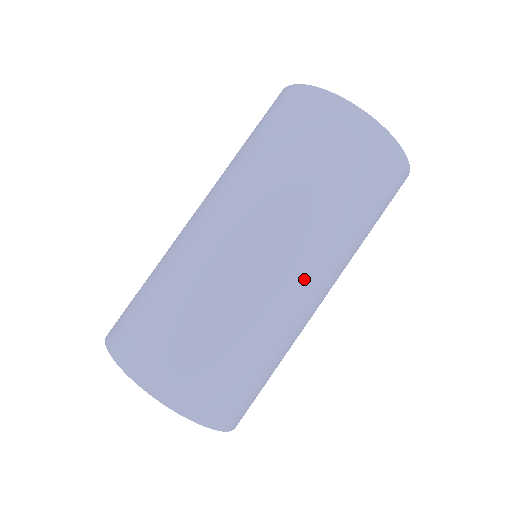
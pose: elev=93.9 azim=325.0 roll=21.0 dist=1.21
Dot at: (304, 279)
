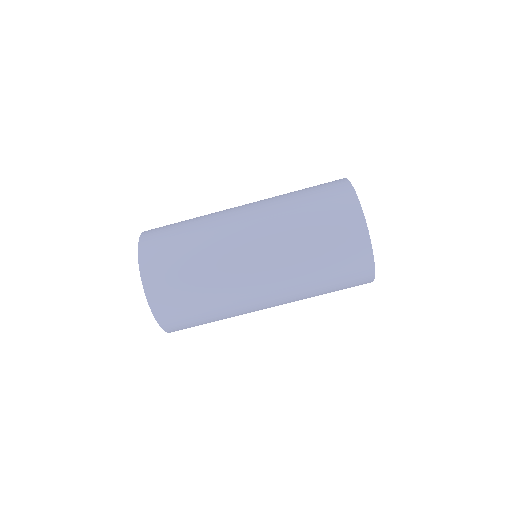
Dot at: (258, 268)
